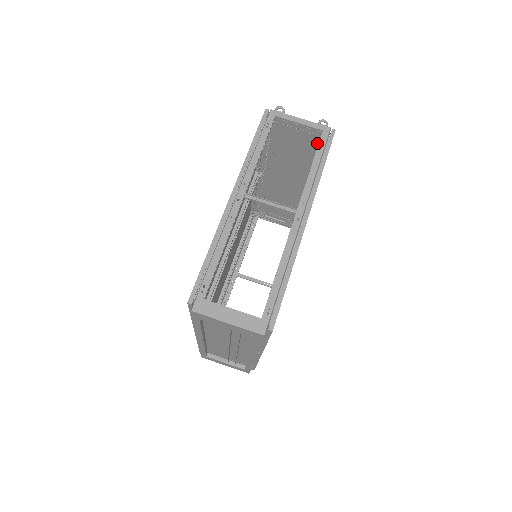
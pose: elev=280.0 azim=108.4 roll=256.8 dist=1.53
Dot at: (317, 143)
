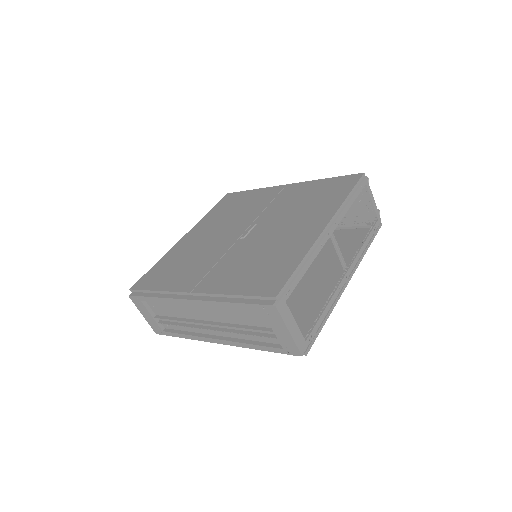
Dot at: (358, 217)
